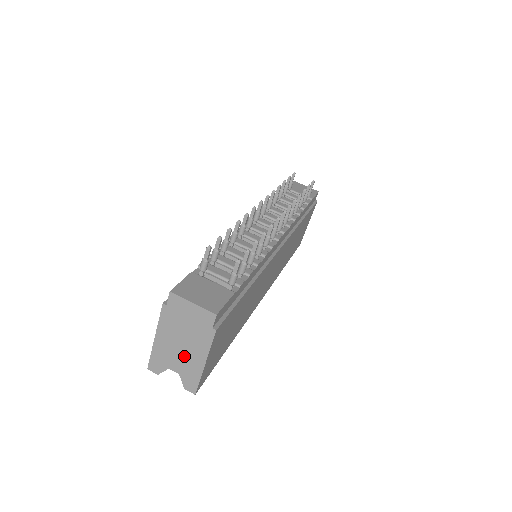
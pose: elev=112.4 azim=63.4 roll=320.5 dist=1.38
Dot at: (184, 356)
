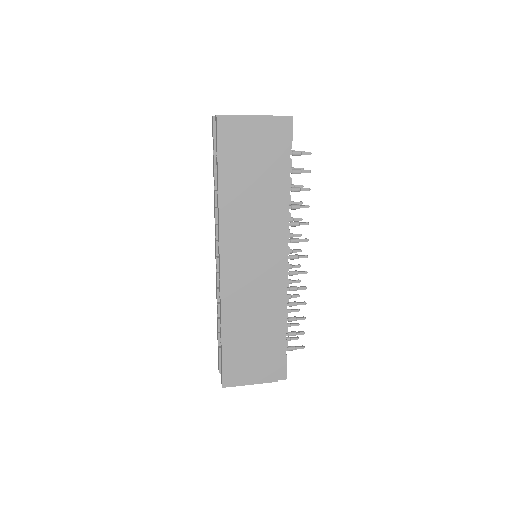
Dot at: occluded
